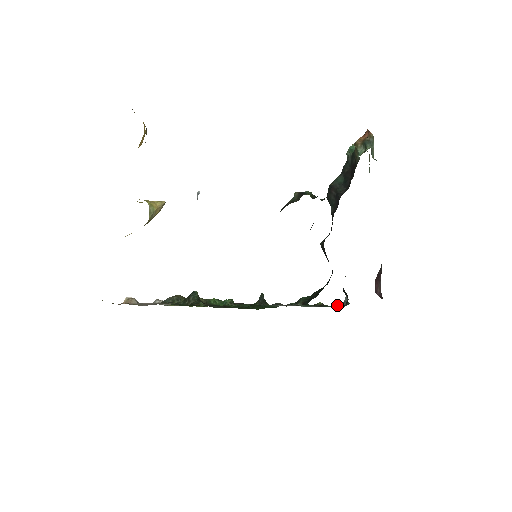
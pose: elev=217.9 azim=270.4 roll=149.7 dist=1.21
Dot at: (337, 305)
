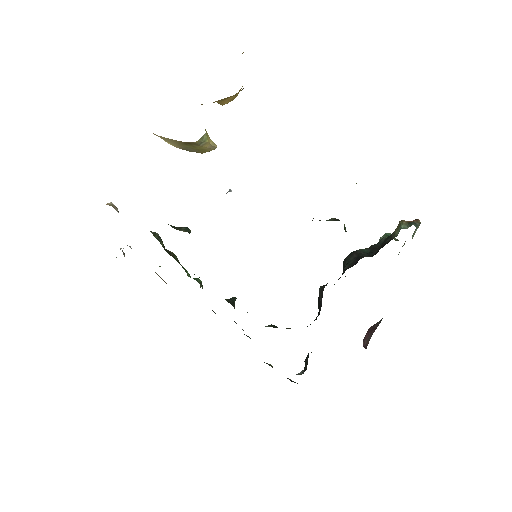
Dot at: occluded
